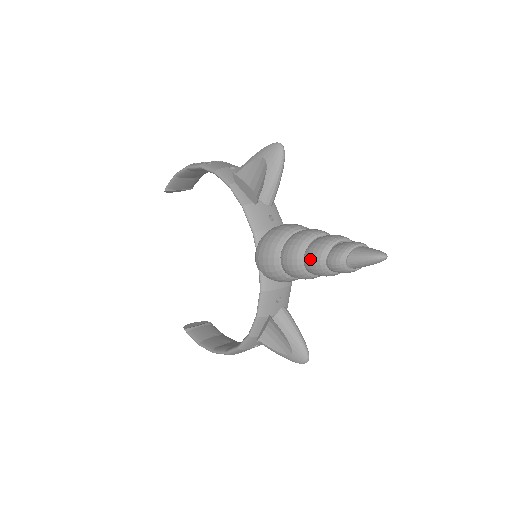
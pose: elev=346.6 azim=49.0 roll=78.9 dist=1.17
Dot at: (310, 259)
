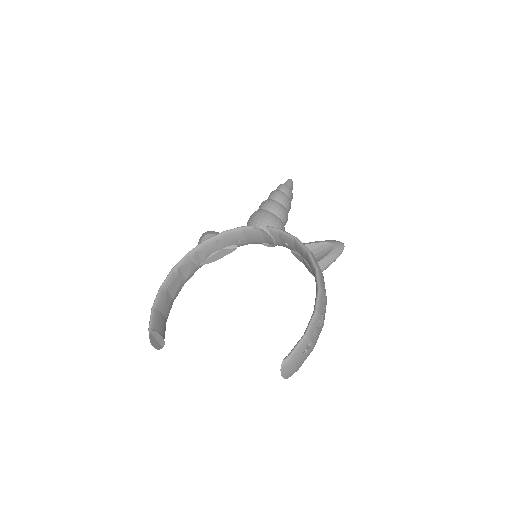
Dot at: (275, 194)
